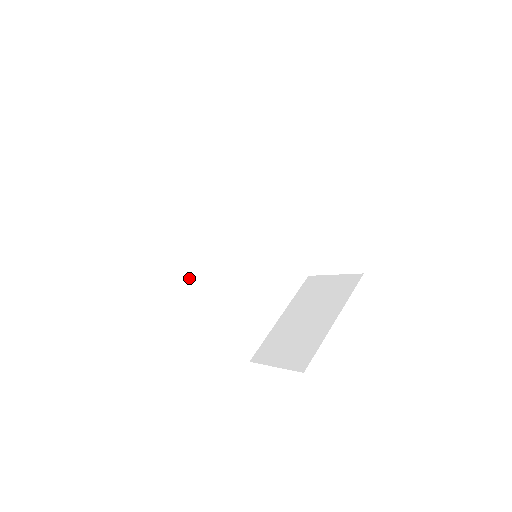
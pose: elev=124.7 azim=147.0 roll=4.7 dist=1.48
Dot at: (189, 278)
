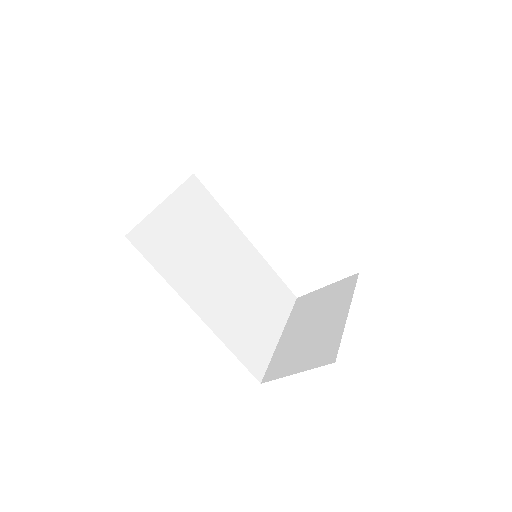
Dot at: (187, 286)
